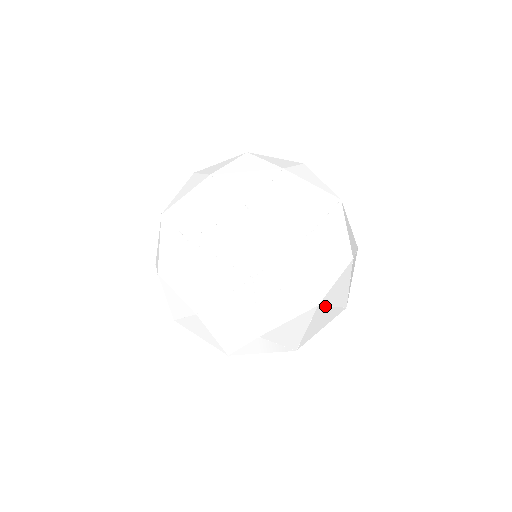
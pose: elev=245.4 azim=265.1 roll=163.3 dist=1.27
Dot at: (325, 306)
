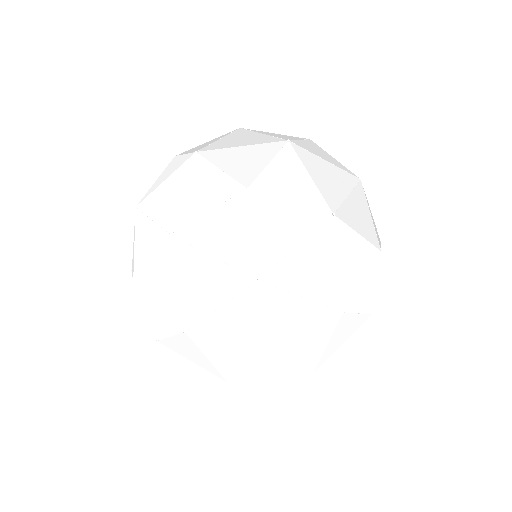
Dot at: occluded
